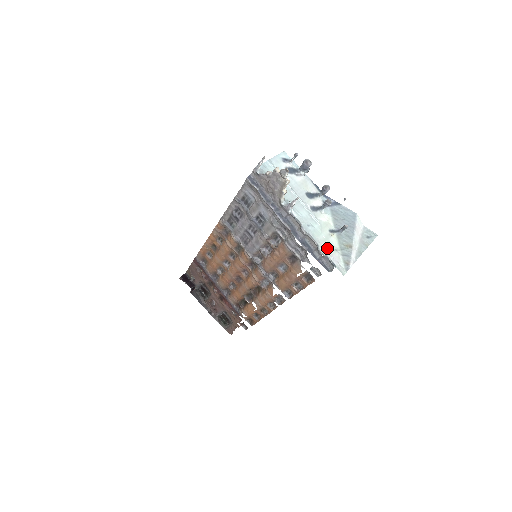
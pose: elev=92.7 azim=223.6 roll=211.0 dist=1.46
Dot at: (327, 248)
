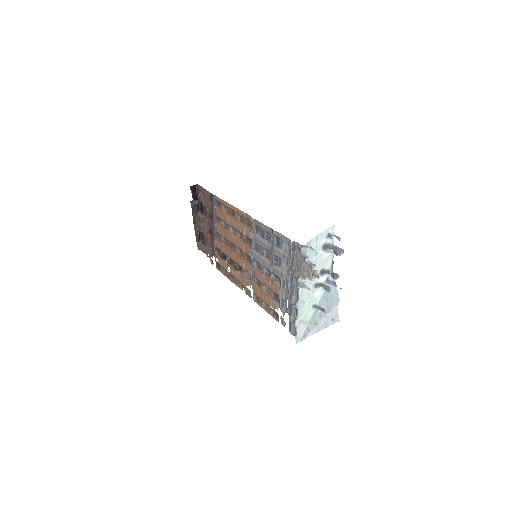
Dot at: (301, 322)
